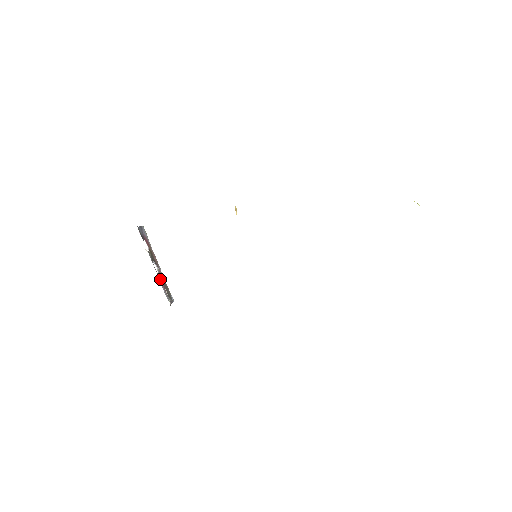
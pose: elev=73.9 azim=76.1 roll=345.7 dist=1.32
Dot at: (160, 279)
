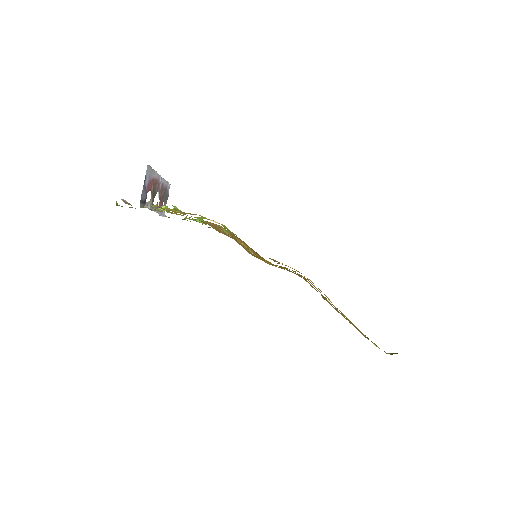
Dot at: (159, 204)
